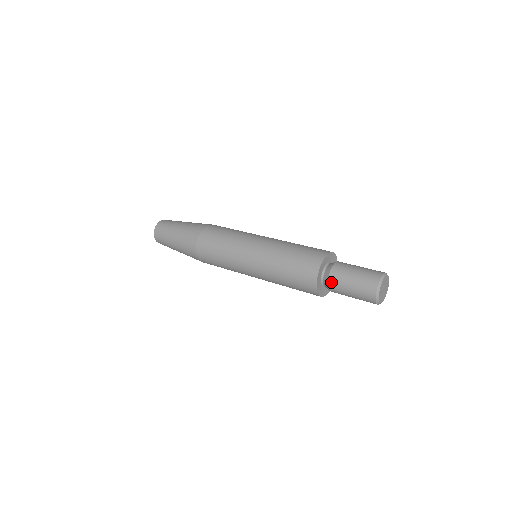
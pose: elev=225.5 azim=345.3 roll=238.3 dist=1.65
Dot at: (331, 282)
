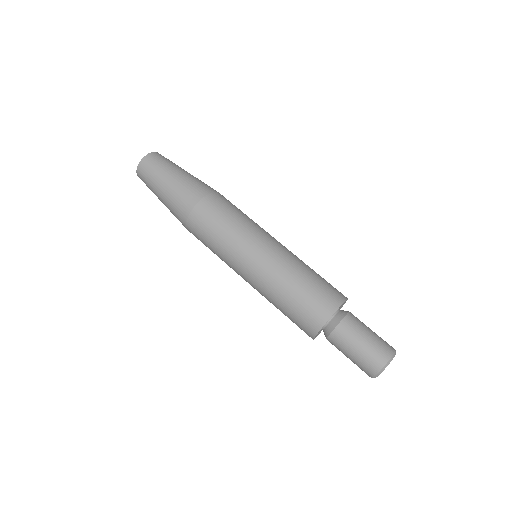
Dot at: (332, 339)
